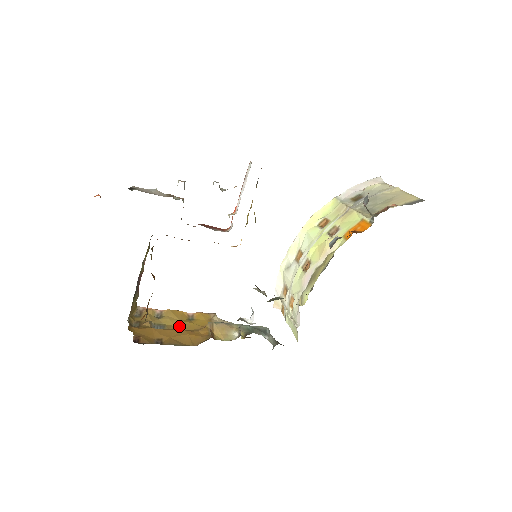
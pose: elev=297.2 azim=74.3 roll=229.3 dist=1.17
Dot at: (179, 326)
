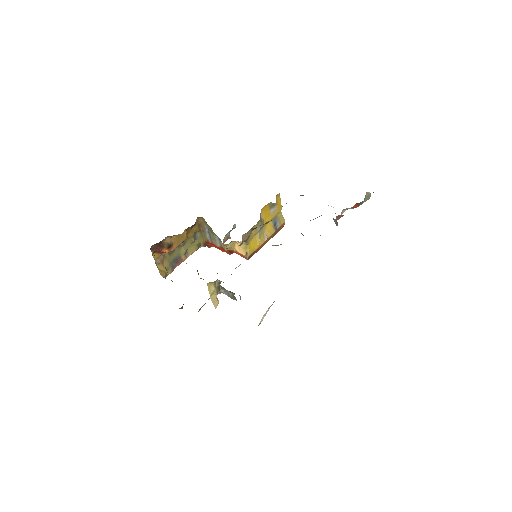
Dot at: occluded
